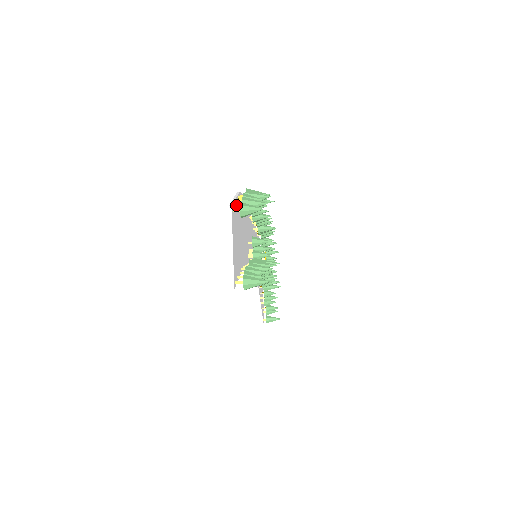
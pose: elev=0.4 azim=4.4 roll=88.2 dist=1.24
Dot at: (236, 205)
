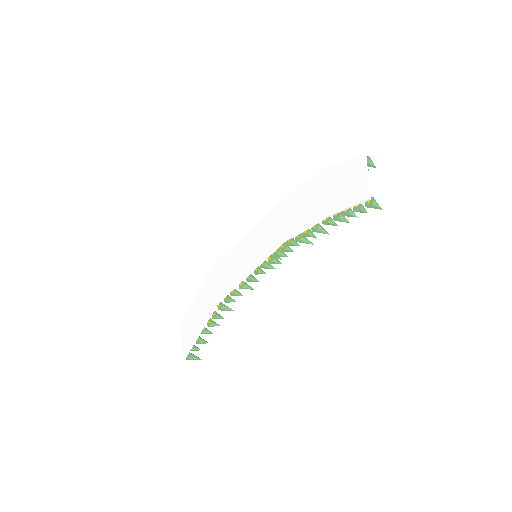
Dot at: (355, 161)
